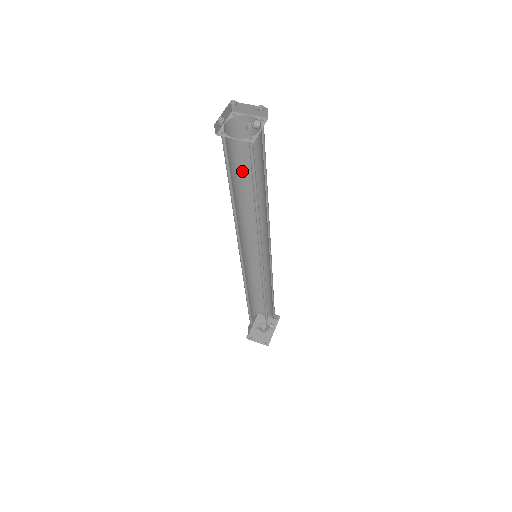
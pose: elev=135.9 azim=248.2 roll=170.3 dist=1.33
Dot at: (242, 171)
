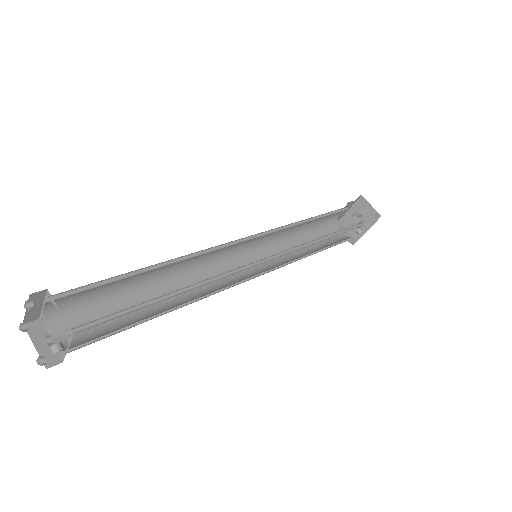
Dot at: (140, 273)
